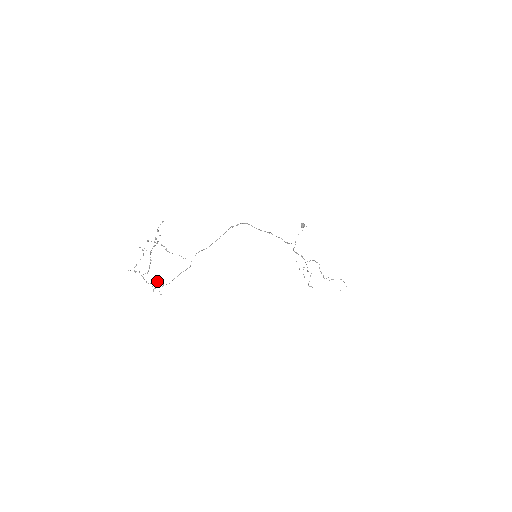
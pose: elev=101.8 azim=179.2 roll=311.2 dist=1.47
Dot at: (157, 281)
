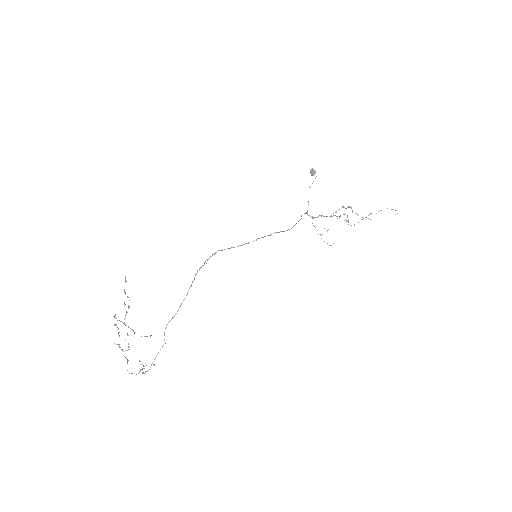
Dot at: occluded
